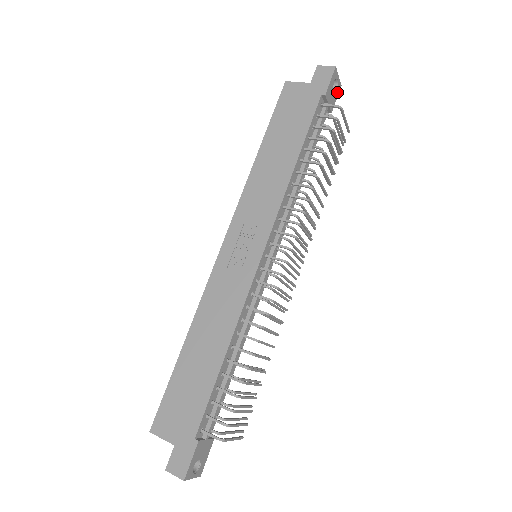
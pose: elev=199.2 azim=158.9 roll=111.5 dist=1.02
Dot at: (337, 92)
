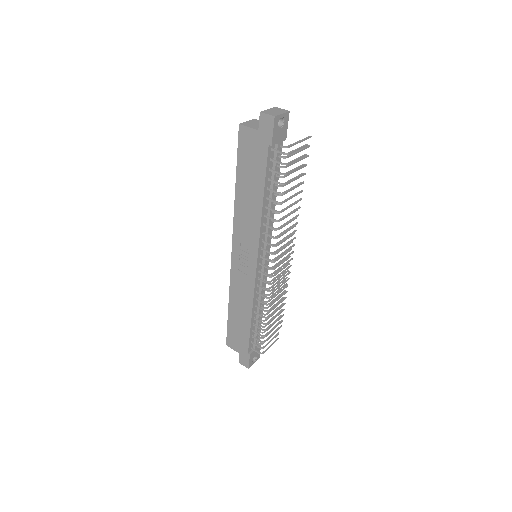
Dot at: (286, 121)
